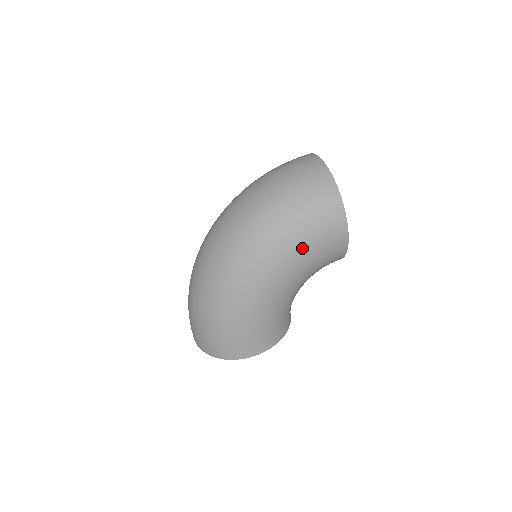
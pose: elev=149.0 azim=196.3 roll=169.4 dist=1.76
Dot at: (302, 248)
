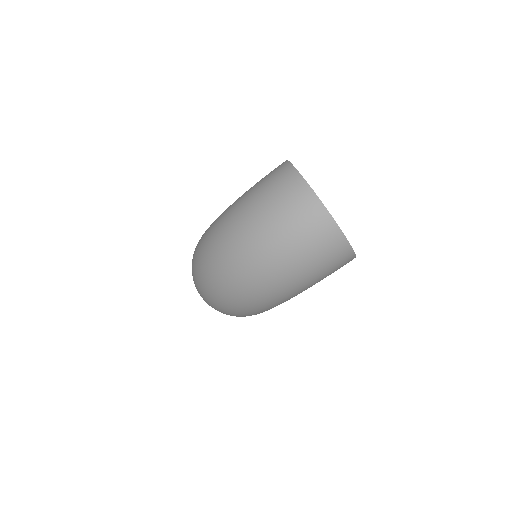
Dot at: occluded
